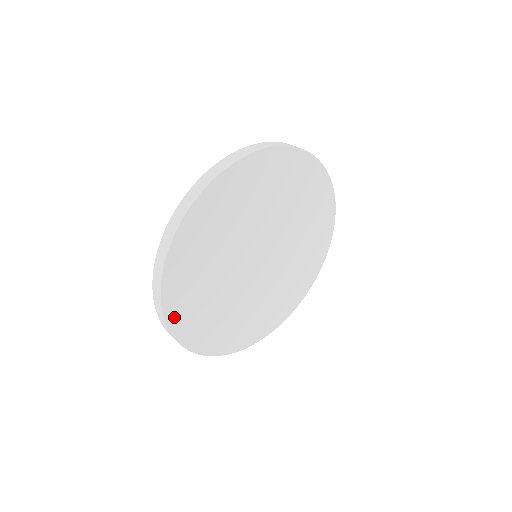
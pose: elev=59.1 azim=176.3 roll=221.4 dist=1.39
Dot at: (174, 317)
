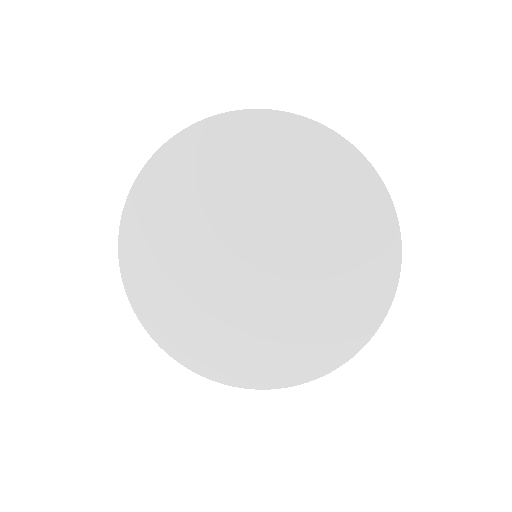
Dot at: (195, 361)
